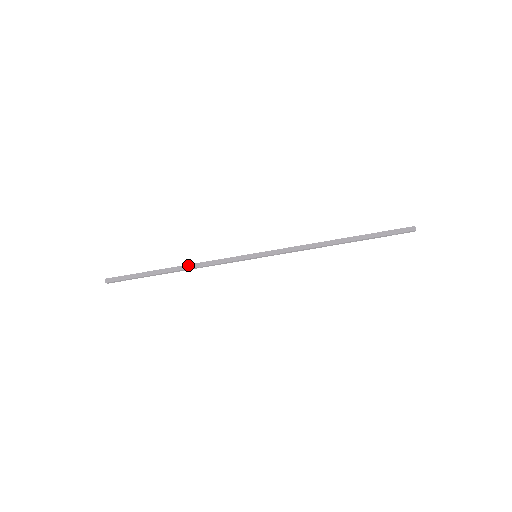
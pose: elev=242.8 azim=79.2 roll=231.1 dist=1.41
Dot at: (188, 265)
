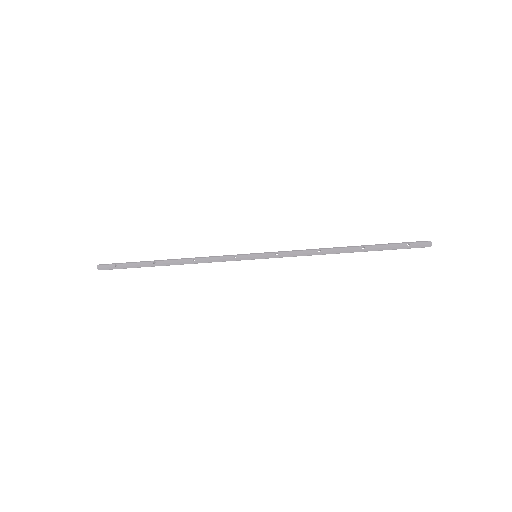
Dot at: (184, 263)
